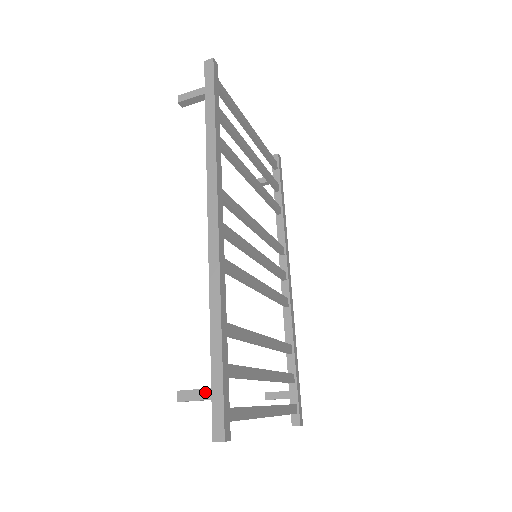
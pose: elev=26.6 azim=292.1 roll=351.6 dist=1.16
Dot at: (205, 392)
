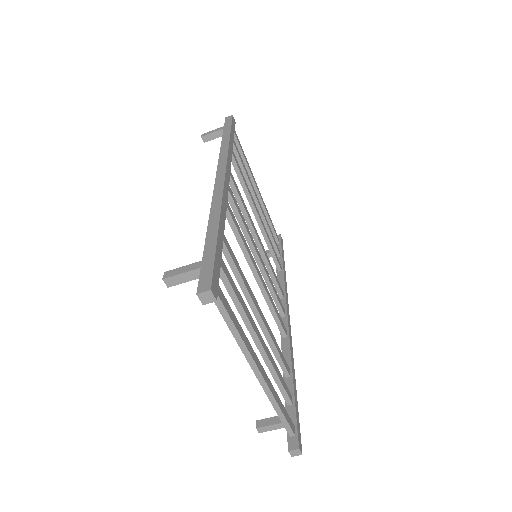
Dot at: (195, 264)
